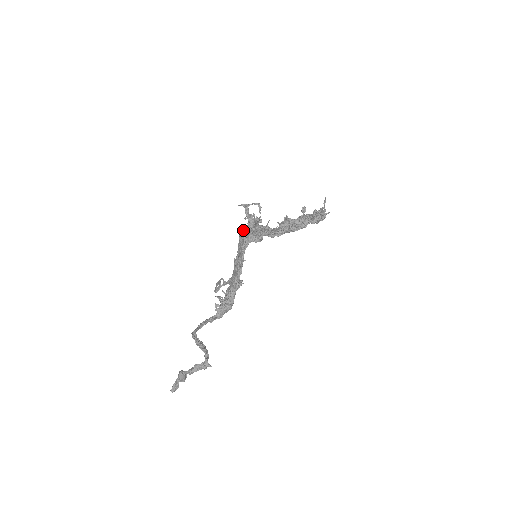
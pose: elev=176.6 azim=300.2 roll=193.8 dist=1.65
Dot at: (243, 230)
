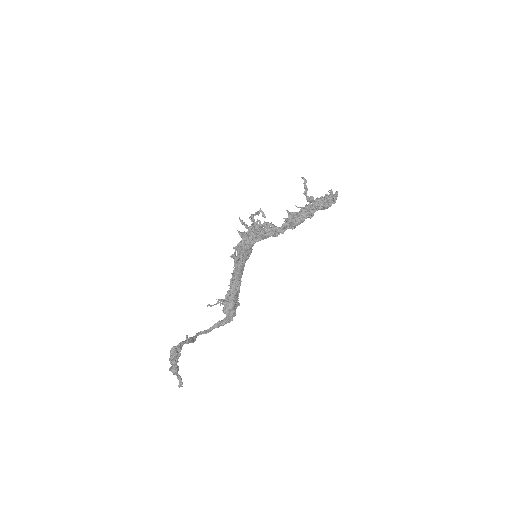
Dot at: occluded
